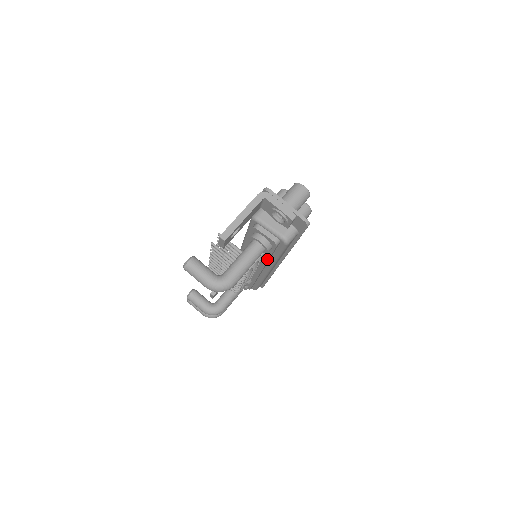
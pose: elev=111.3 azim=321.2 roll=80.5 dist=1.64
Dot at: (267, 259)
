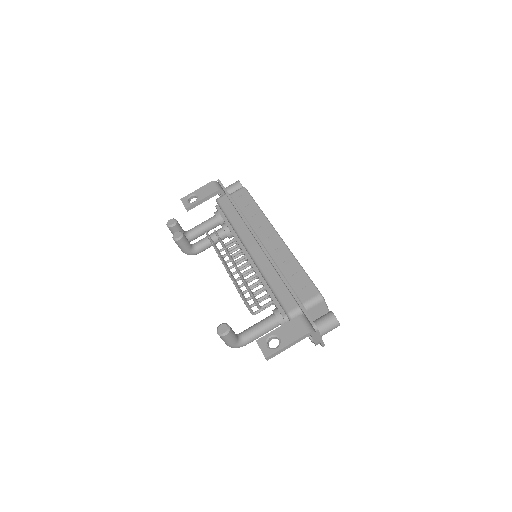
Dot at: occluded
